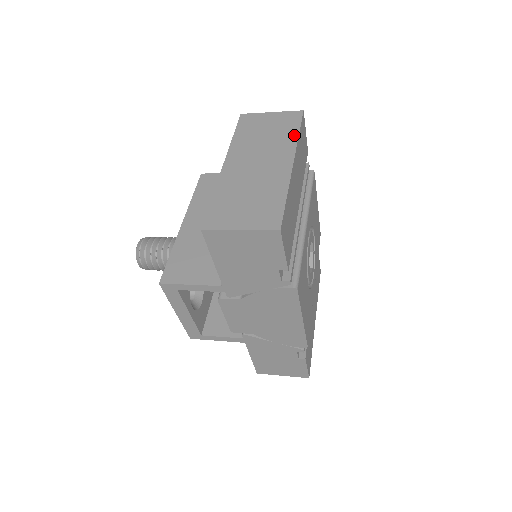
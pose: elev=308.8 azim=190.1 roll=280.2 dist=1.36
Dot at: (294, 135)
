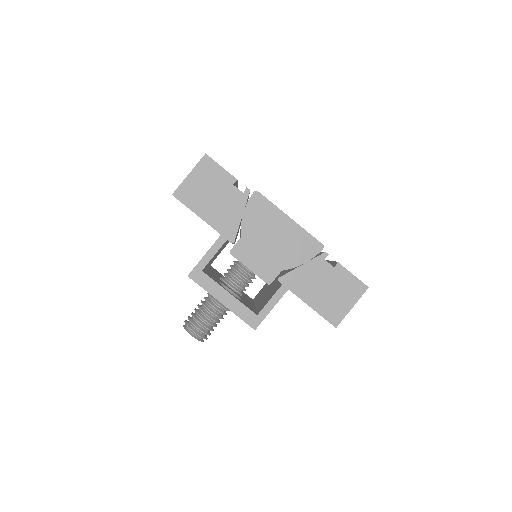
Dot at: occluded
